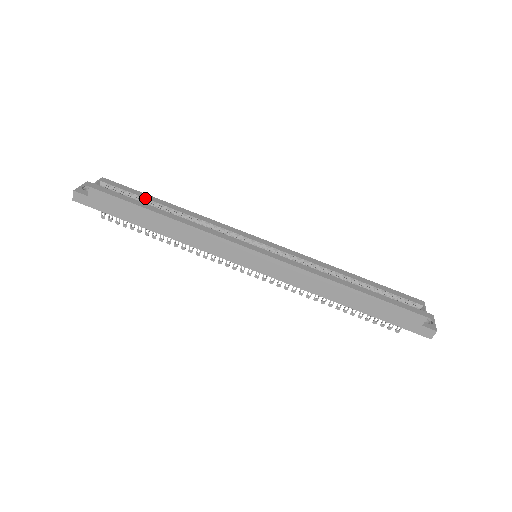
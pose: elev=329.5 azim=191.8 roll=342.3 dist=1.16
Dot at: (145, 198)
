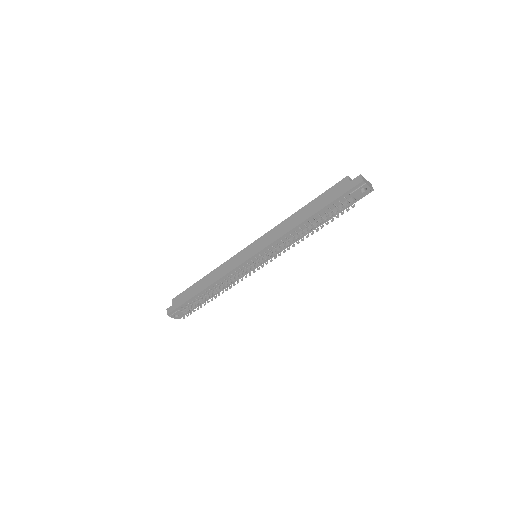
Dot at: occluded
